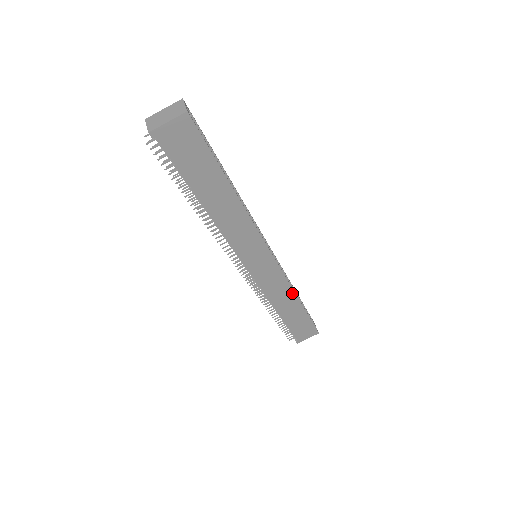
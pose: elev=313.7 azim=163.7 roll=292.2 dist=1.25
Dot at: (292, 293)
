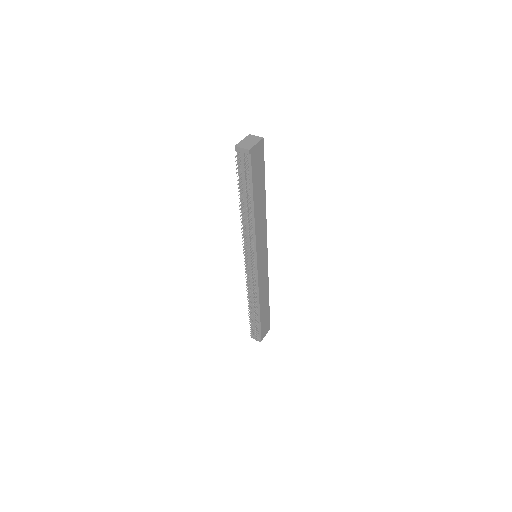
Dot at: (267, 287)
